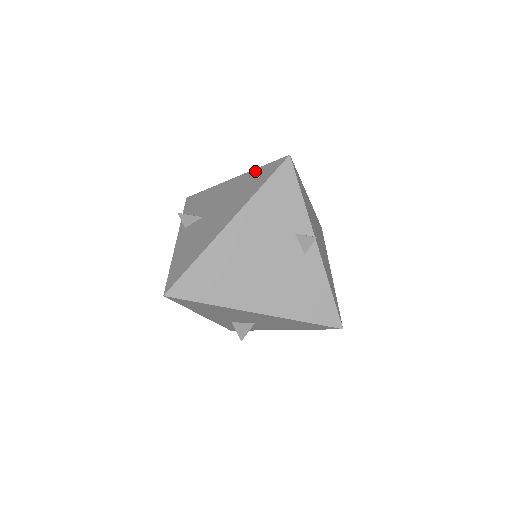
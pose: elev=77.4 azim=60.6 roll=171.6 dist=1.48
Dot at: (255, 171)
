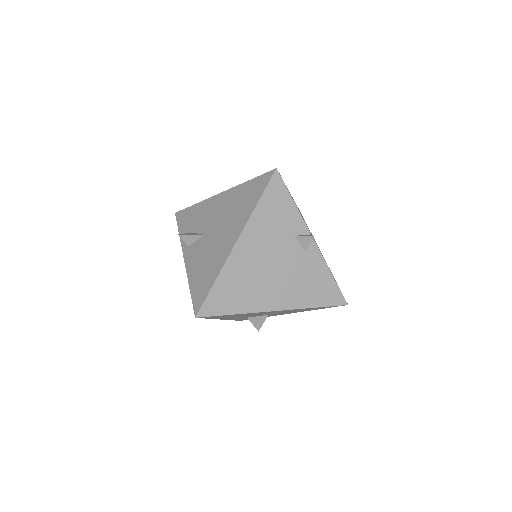
Dot at: (244, 185)
